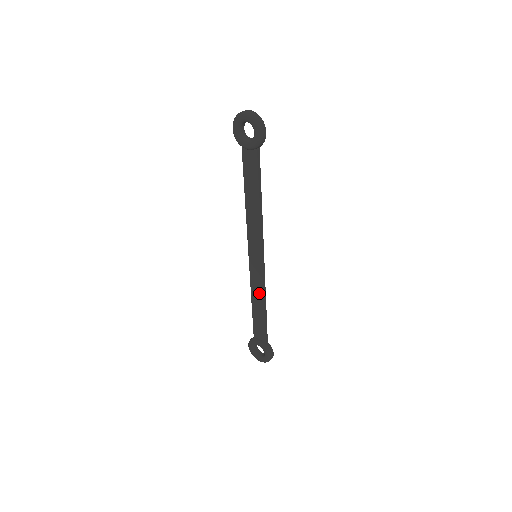
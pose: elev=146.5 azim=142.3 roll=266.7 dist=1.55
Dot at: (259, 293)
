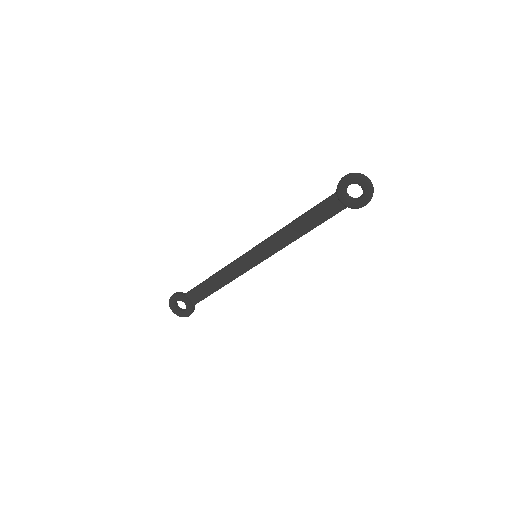
Dot at: (229, 277)
